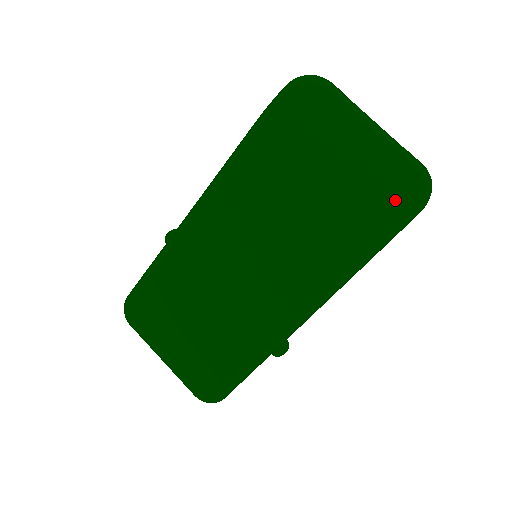
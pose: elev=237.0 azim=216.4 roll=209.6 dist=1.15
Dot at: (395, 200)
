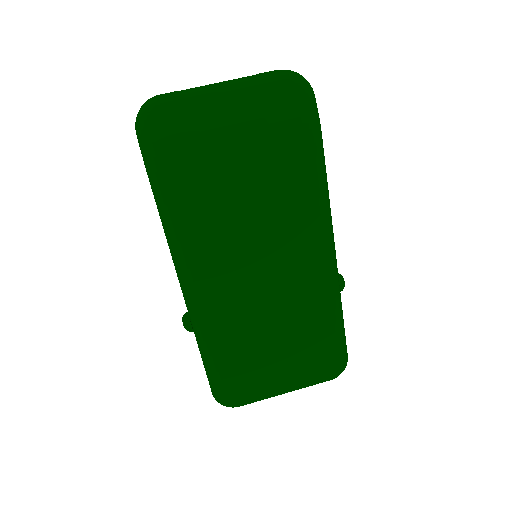
Dot at: (297, 109)
